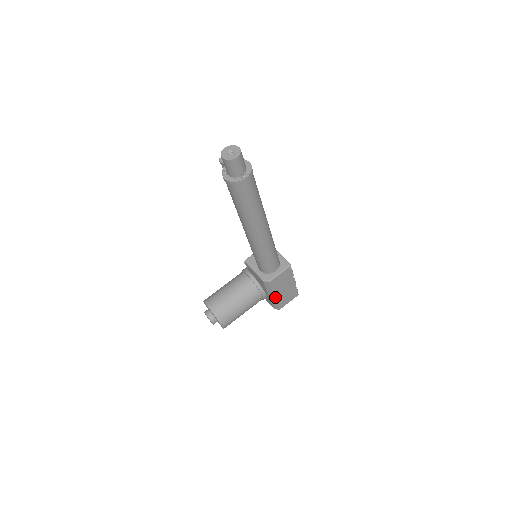
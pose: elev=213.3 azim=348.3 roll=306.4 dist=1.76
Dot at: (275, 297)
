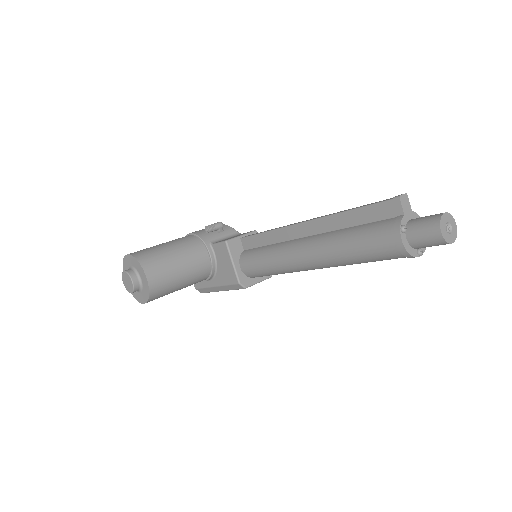
Dot at: occluded
